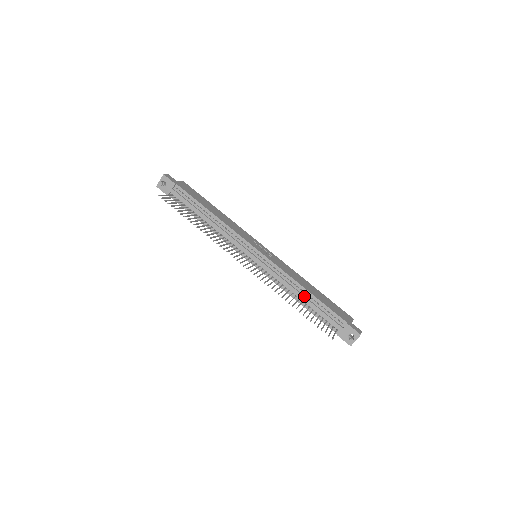
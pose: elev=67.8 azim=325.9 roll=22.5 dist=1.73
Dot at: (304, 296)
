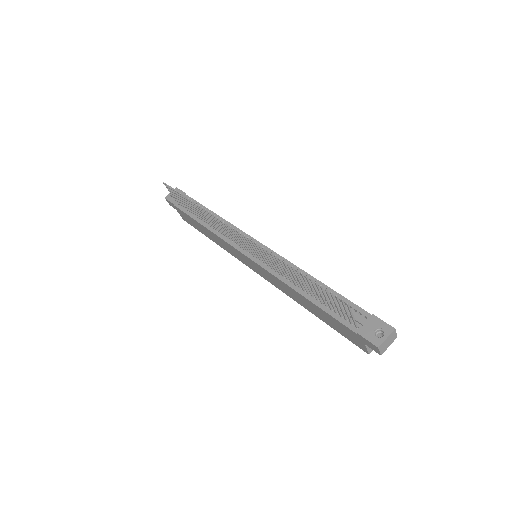
Dot at: occluded
